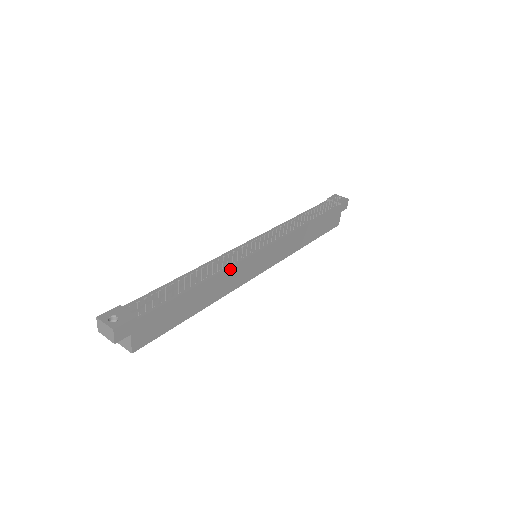
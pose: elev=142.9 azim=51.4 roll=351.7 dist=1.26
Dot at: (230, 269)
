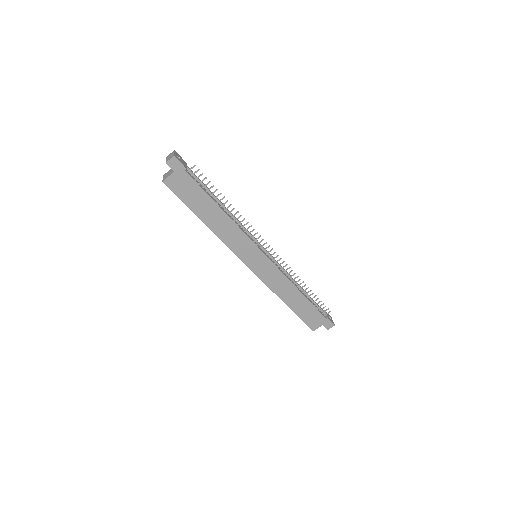
Dot at: (239, 230)
